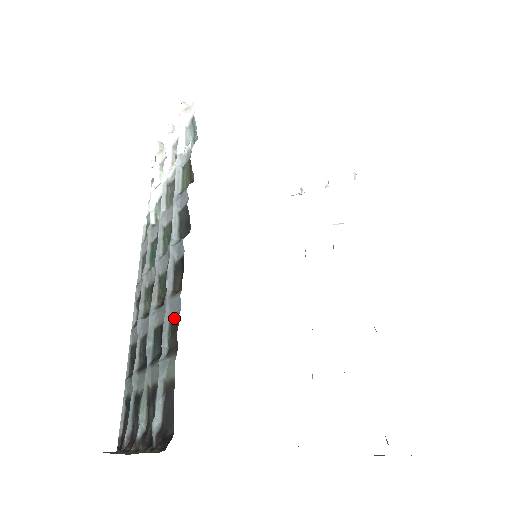
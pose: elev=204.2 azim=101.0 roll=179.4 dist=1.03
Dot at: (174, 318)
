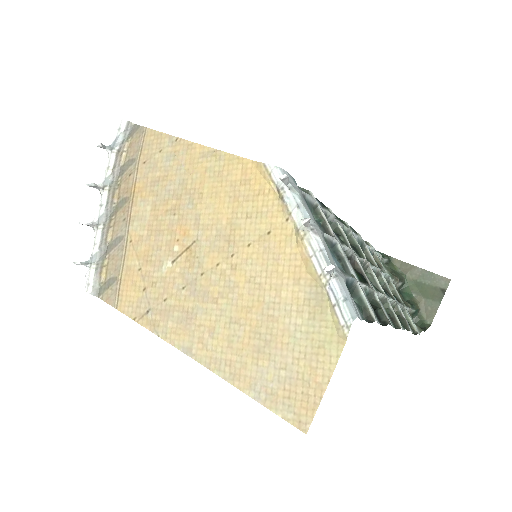
Dot at: occluded
